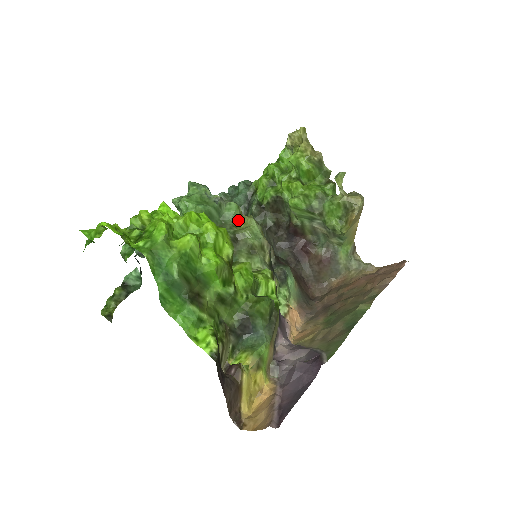
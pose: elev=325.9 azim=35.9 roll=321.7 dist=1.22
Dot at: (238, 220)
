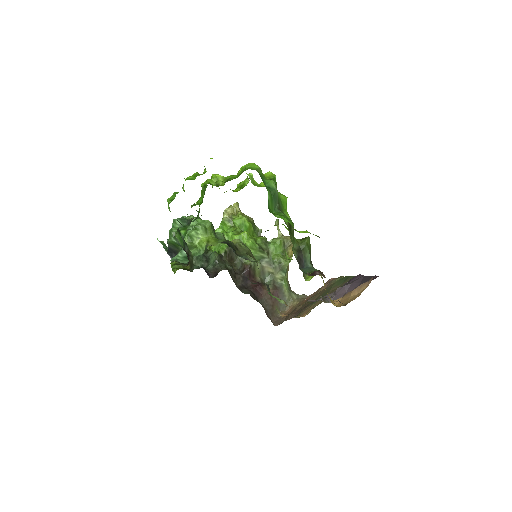
Dot at: occluded
